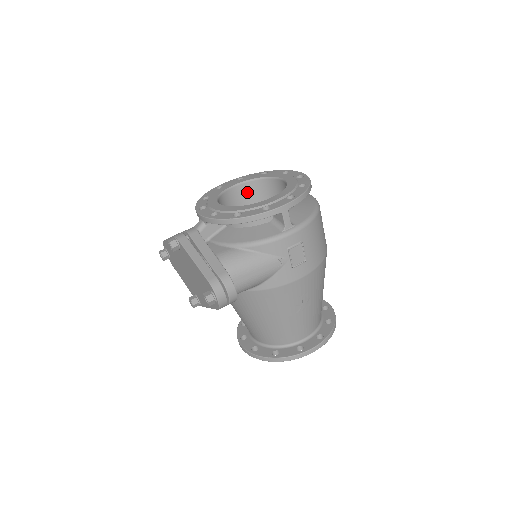
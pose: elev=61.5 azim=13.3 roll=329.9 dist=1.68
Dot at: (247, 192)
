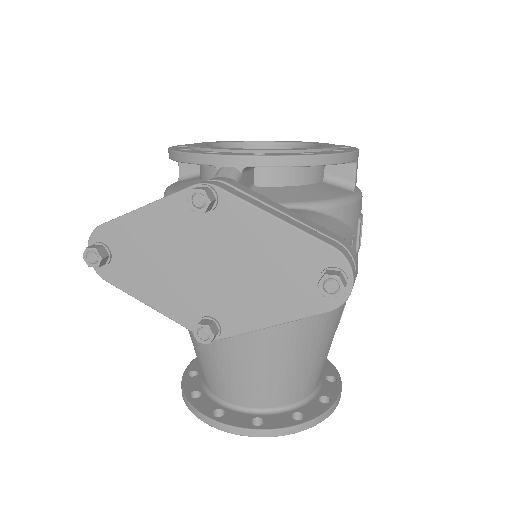
Dot at: occluded
